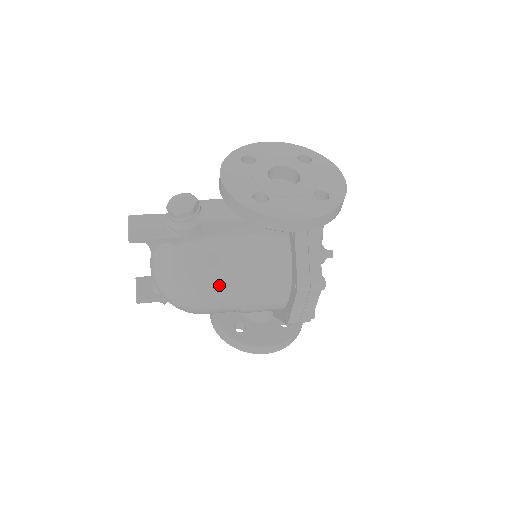
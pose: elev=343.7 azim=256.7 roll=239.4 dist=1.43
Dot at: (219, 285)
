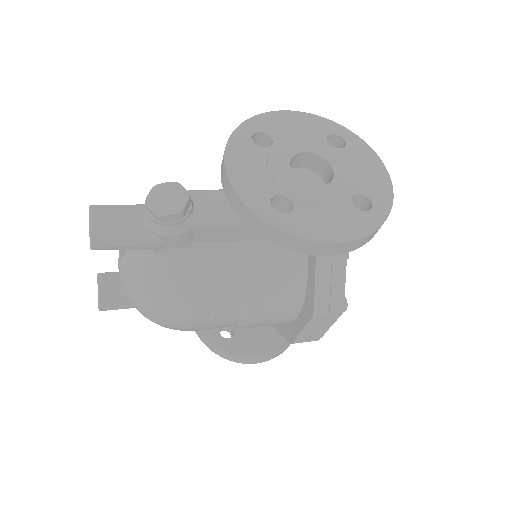
Dot at: (212, 305)
